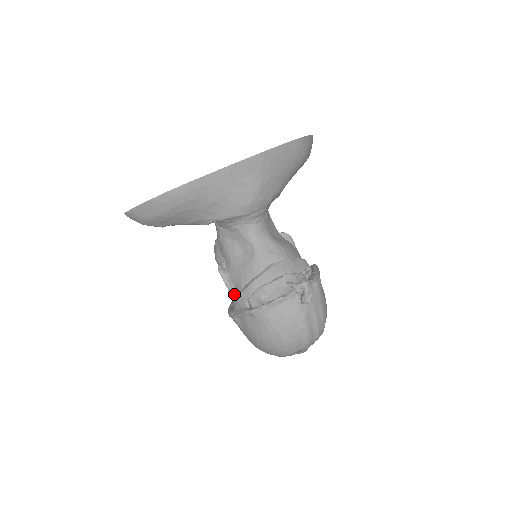
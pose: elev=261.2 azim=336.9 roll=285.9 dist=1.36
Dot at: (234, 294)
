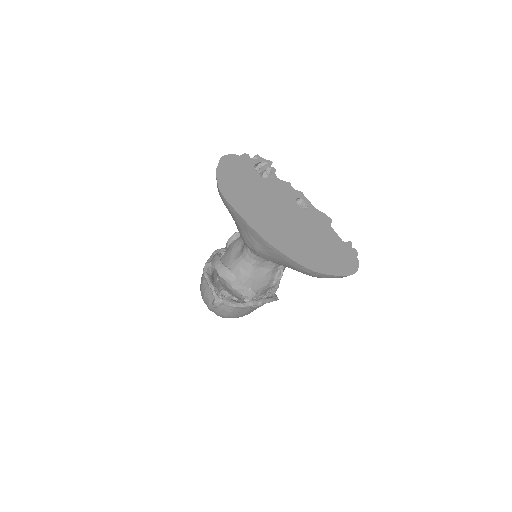
Dot at: occluded
